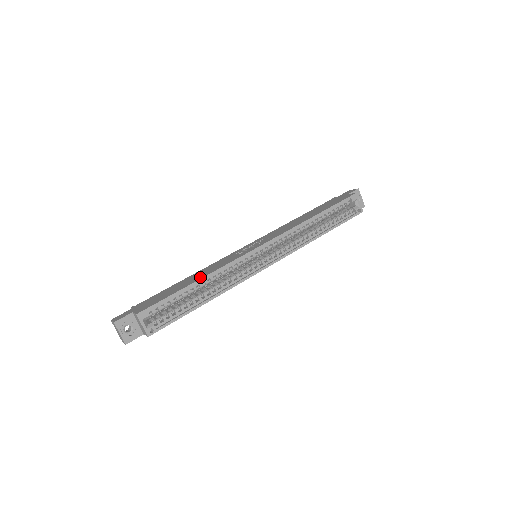
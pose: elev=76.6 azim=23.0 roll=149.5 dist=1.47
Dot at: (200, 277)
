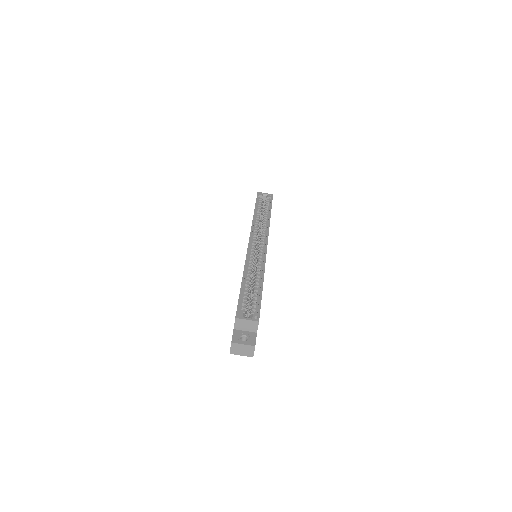
Dot at: occluded
